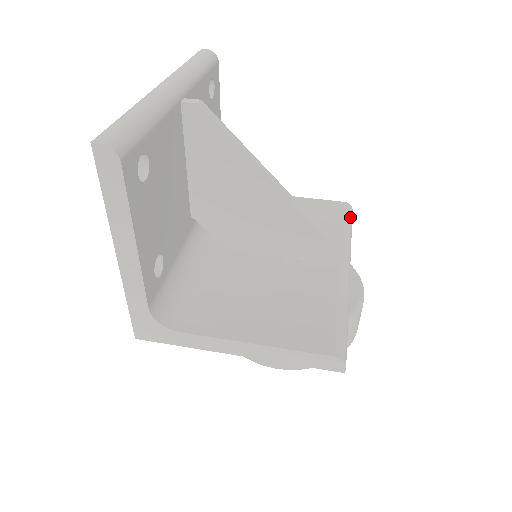
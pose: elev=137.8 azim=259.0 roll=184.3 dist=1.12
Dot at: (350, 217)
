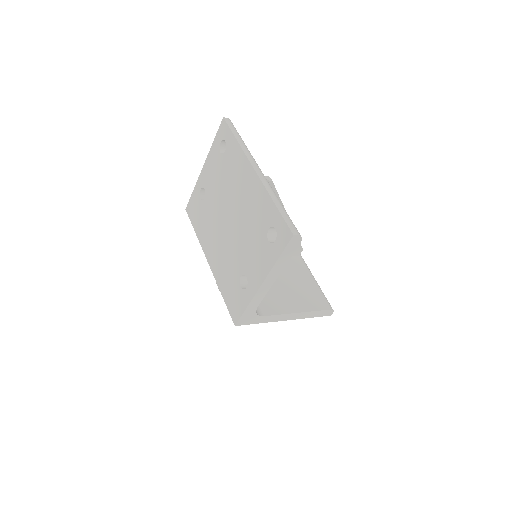
Dot at: occluded
